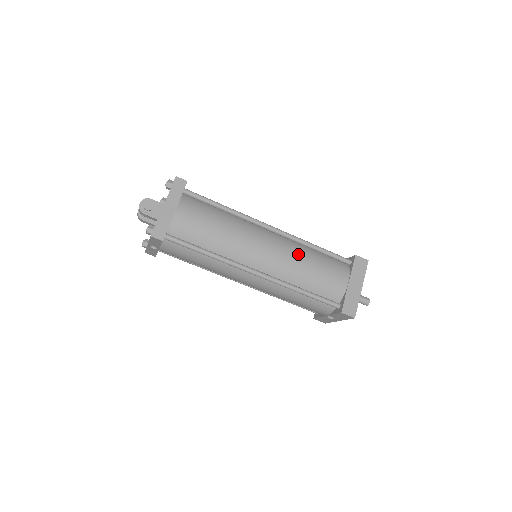
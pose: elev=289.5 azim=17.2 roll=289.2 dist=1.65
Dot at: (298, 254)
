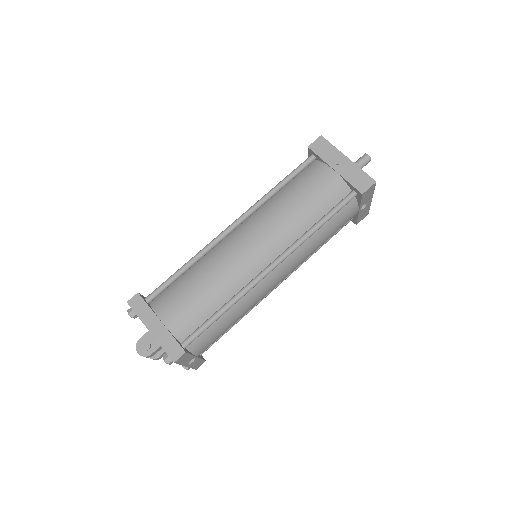
Dot at: (274, 211)
